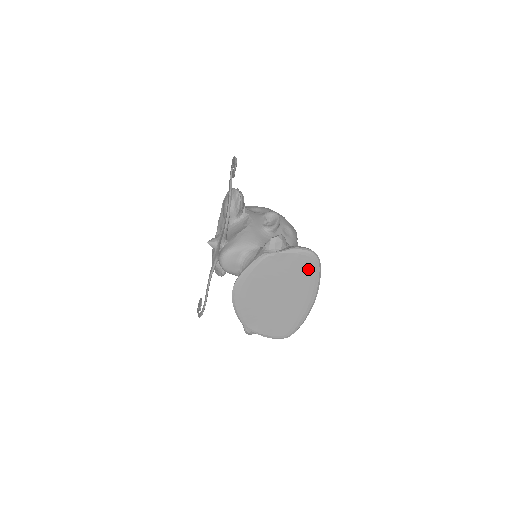
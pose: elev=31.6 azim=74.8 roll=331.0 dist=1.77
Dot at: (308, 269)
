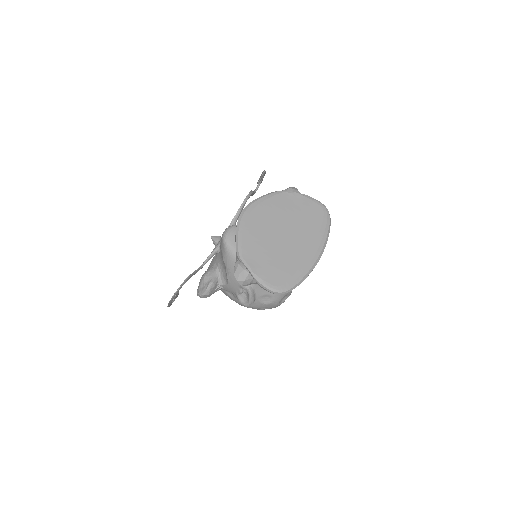
Dot at: (319, 220)
